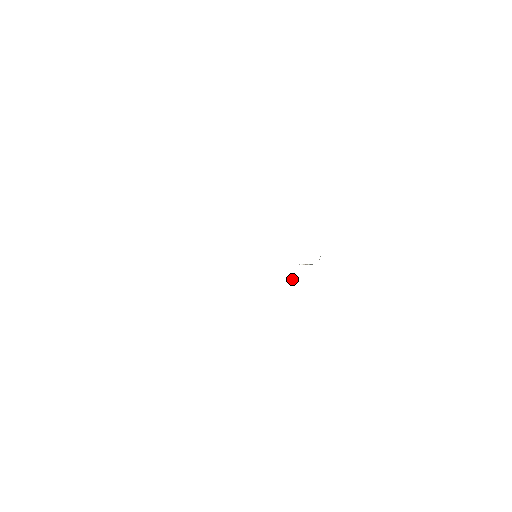
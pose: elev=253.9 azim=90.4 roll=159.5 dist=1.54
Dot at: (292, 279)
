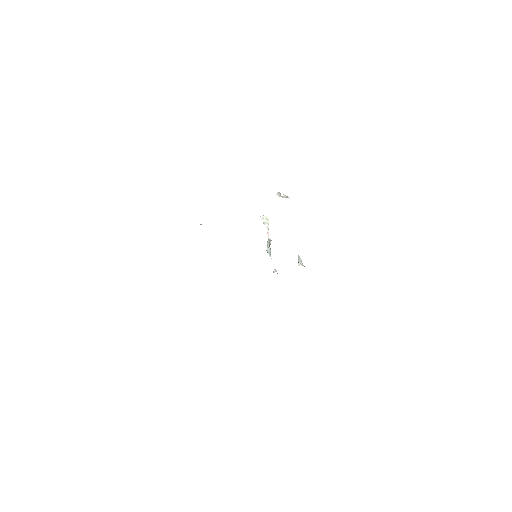
Dot at: (269, 247)
